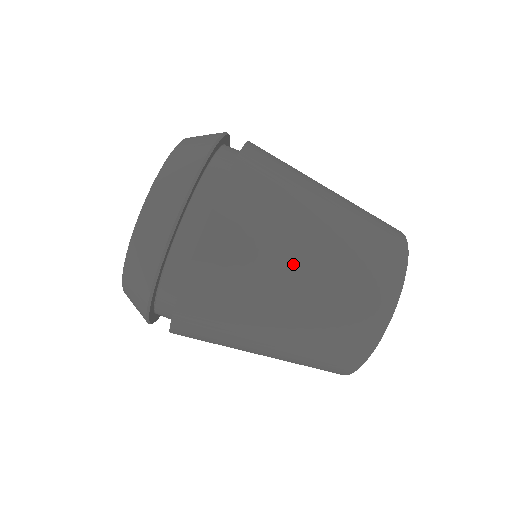
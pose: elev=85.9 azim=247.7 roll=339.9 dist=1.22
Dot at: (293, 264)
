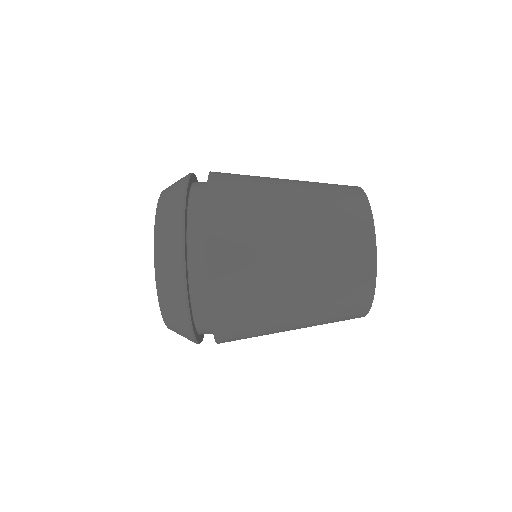
Dot at: (278, 180)
